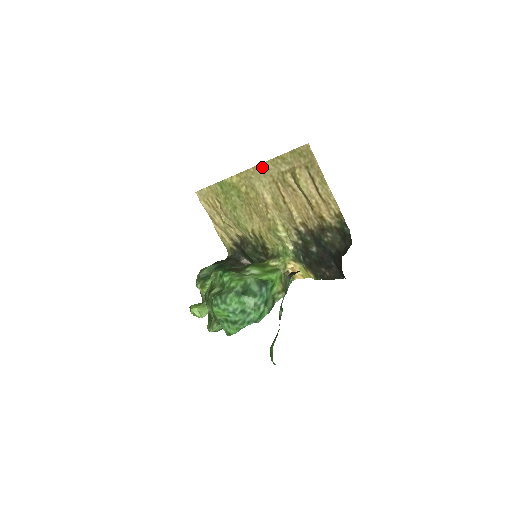
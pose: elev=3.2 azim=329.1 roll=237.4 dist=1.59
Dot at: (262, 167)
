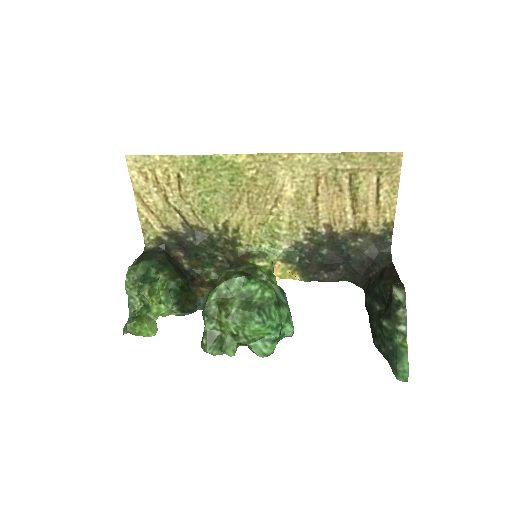
Dot at: (308, 157)
